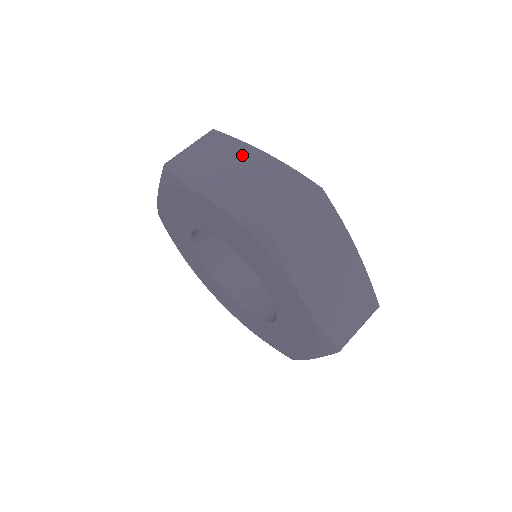
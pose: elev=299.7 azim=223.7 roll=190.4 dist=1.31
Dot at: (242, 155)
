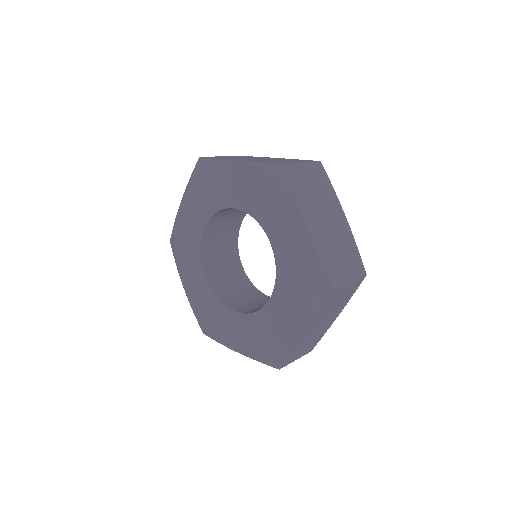
Dot at: occluded
